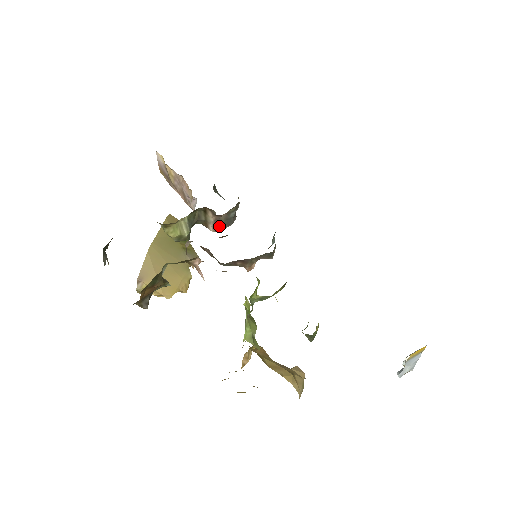
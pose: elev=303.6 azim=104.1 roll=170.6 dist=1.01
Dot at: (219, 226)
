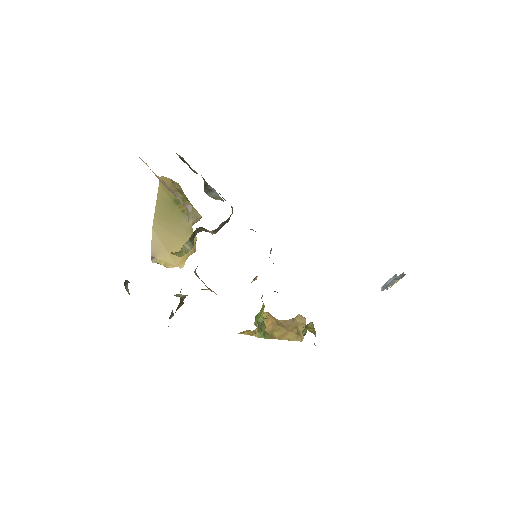
Dot at: (218, 230)
